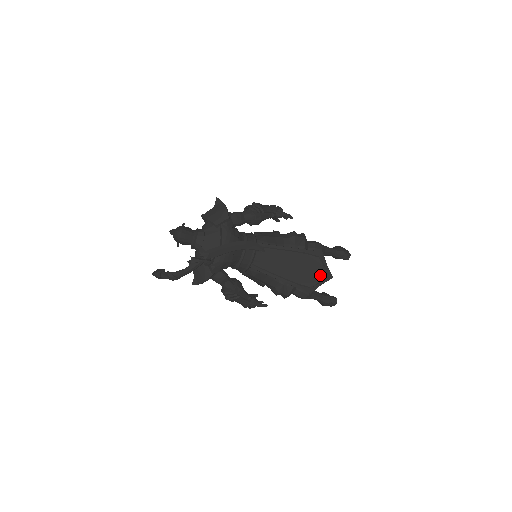
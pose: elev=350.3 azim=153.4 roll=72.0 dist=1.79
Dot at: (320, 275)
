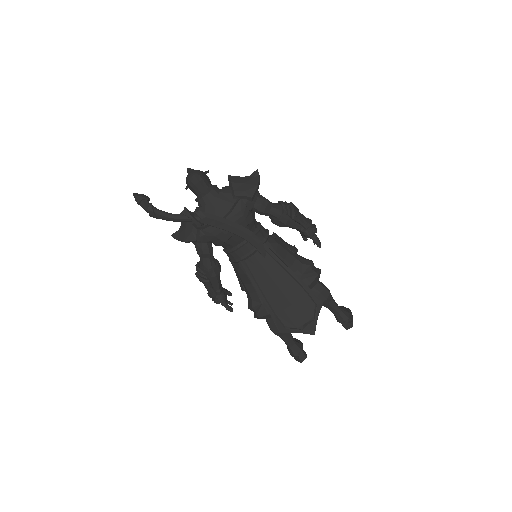
Dot at: (303, 322)
